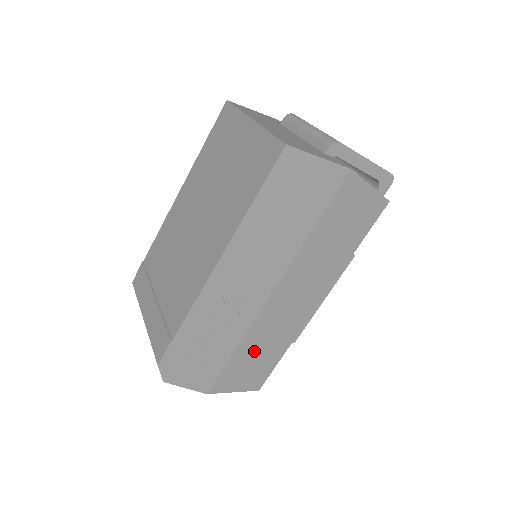
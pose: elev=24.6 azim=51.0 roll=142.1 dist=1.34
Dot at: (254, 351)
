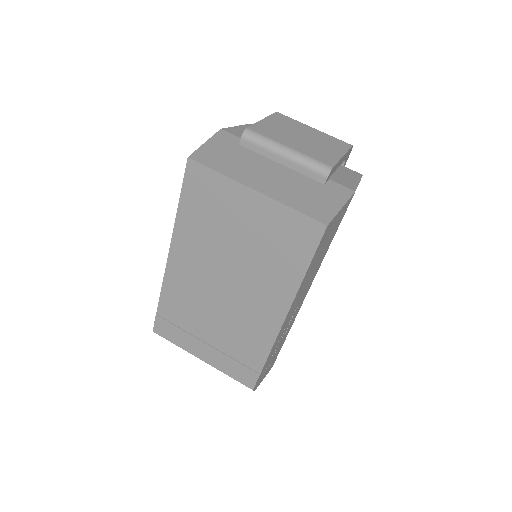
Dot at: occluded
